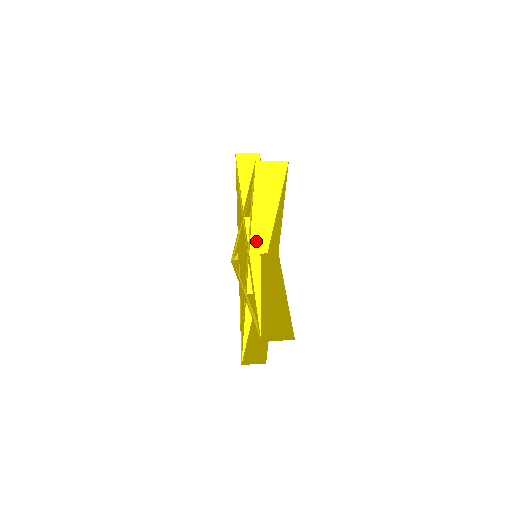
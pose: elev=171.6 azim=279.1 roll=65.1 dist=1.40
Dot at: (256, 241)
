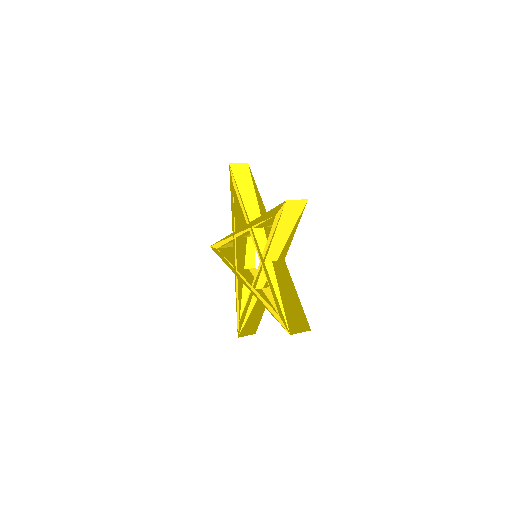
Dot at: (271, 253)
